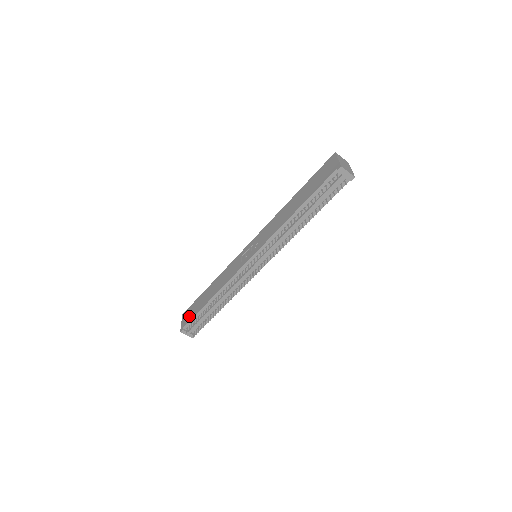
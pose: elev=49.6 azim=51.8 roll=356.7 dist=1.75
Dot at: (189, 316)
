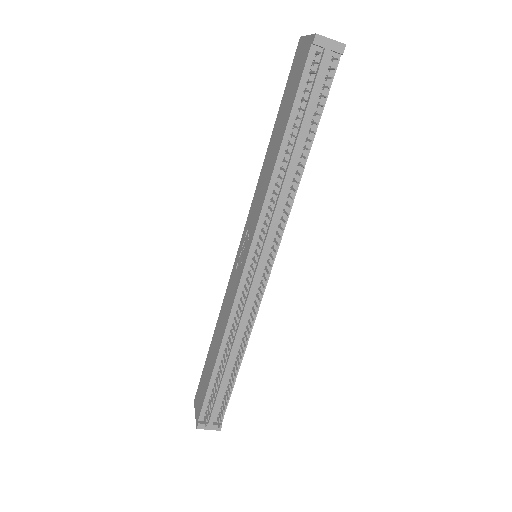
Dot at: (200, 398)
